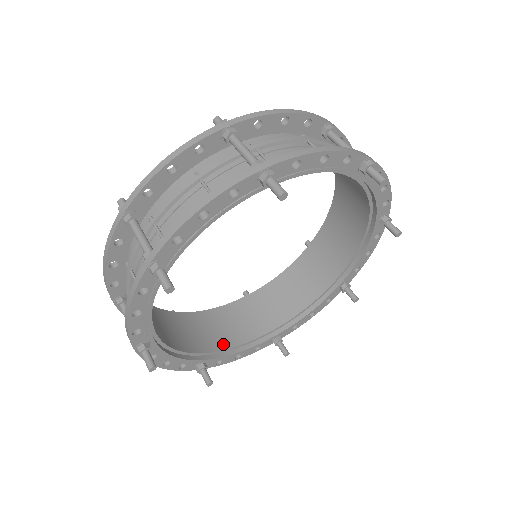
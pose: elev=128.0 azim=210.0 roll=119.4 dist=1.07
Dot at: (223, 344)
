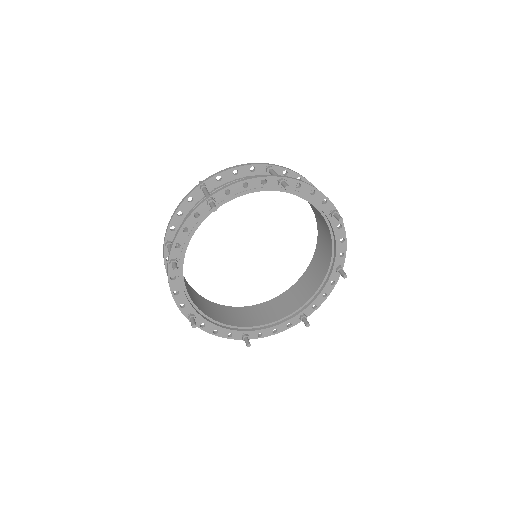
Dot at: (210, 315)
